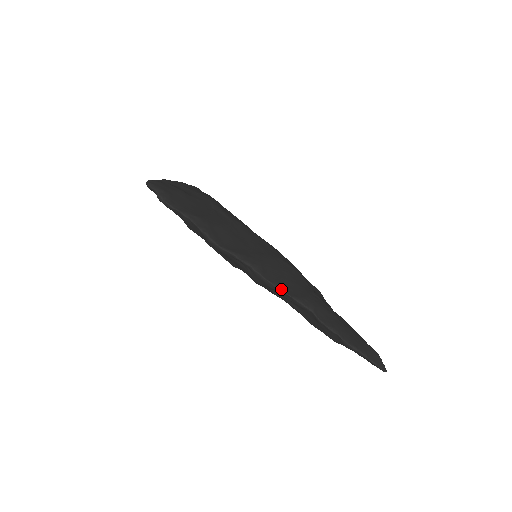
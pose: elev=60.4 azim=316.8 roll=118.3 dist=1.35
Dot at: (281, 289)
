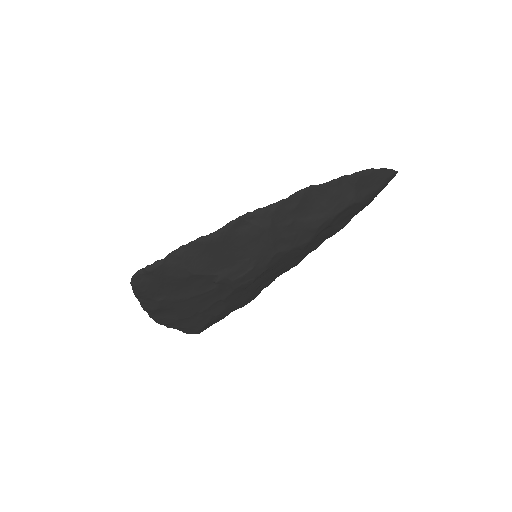
Dot at: (280, 201)
